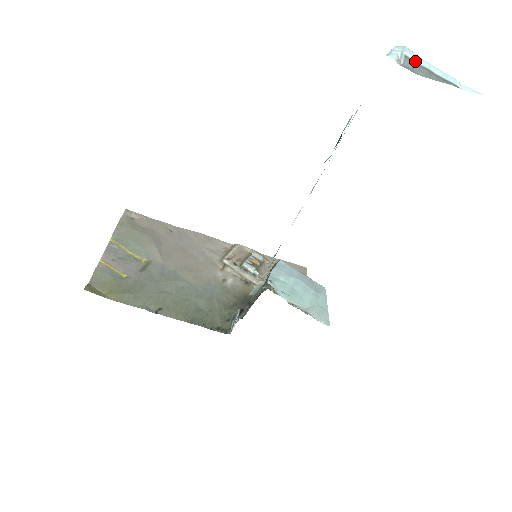
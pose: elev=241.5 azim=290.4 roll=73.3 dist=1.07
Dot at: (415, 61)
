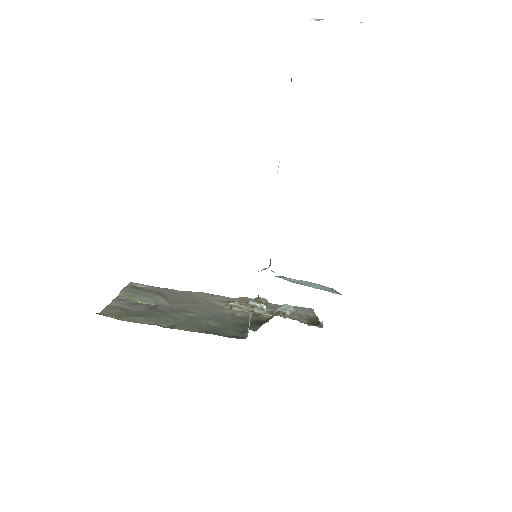
Dot at: occluded
